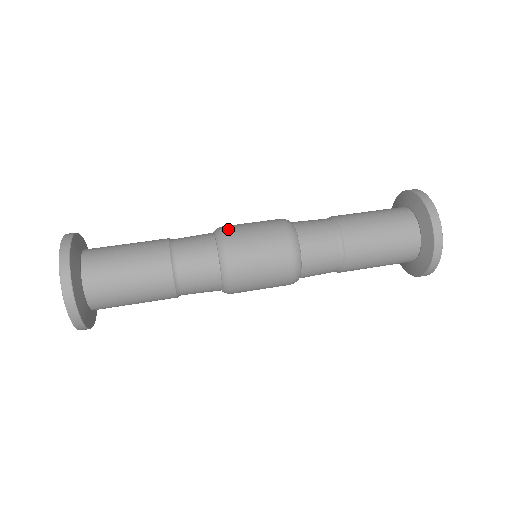
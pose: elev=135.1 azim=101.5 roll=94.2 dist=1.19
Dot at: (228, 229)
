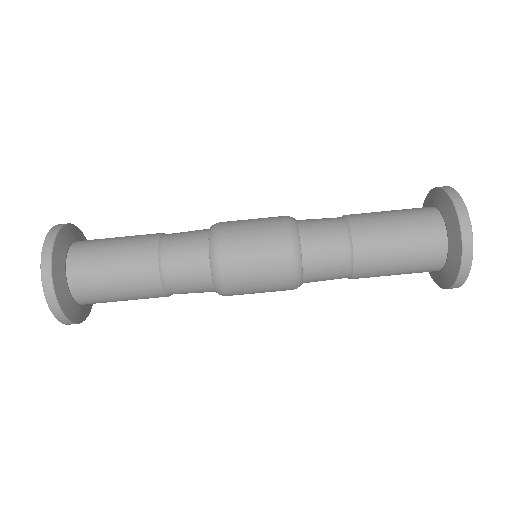
Dot at: (228, 281)
